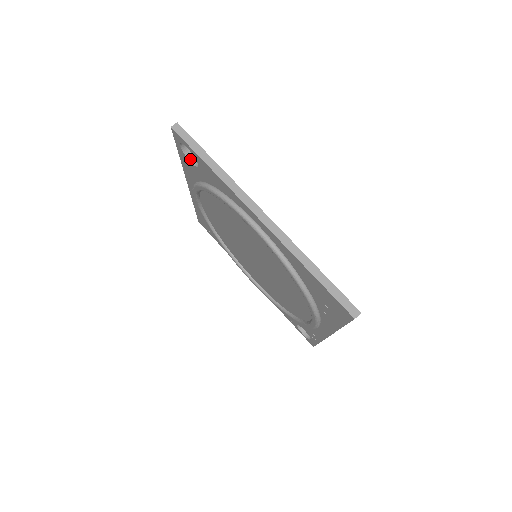
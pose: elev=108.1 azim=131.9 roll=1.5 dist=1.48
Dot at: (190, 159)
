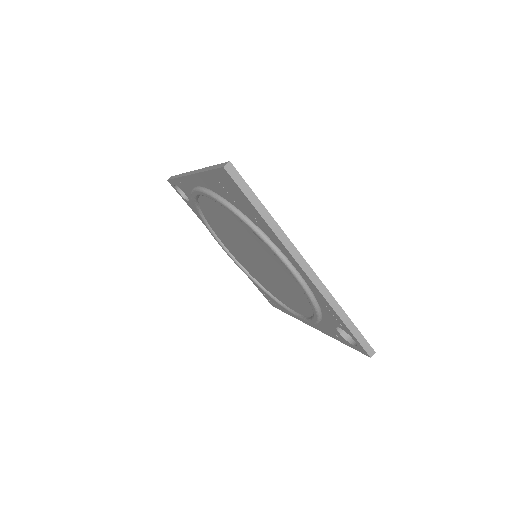
Dot at: occluded
